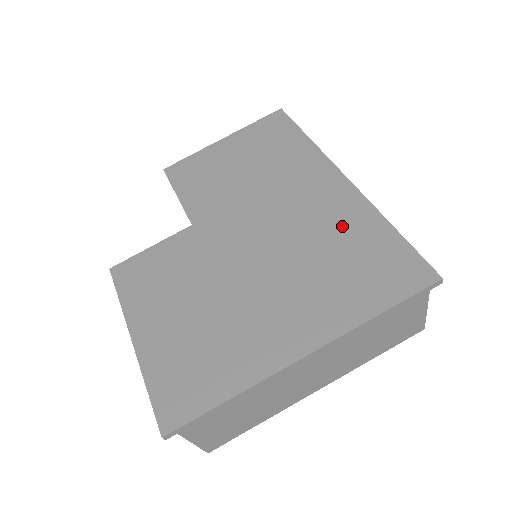
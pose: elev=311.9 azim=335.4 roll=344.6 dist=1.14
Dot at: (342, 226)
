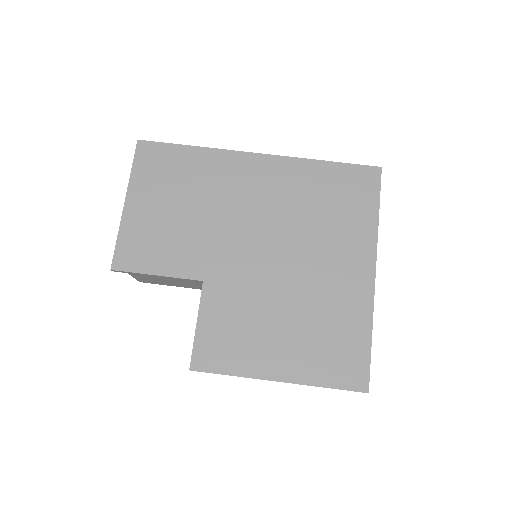
Dot at: (299, 187)
